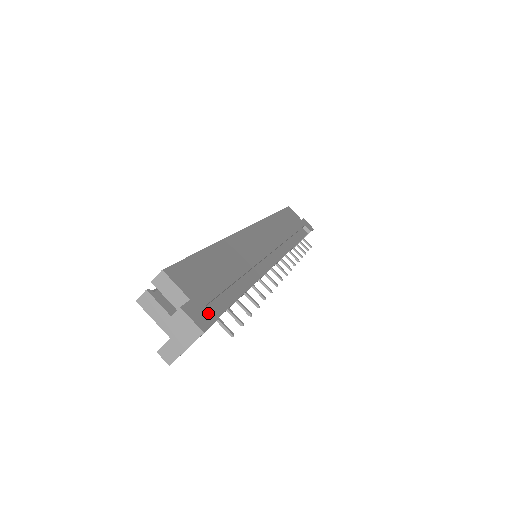
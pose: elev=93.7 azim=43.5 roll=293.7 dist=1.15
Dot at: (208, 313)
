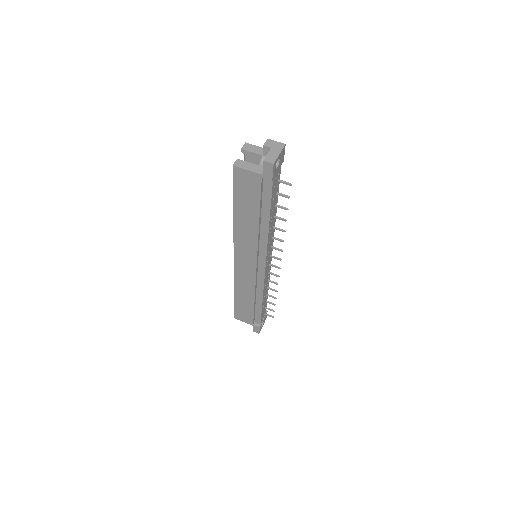
Dot at: occluded
